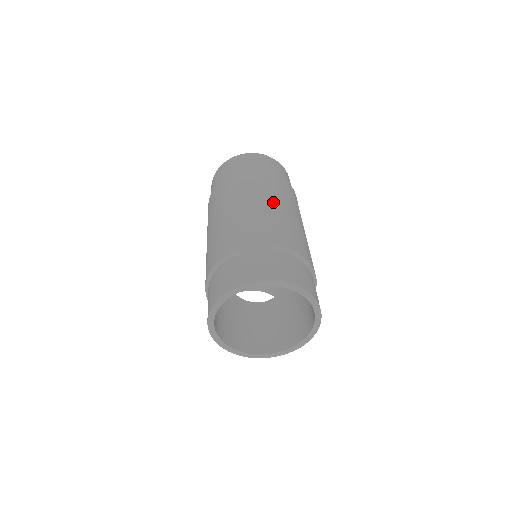
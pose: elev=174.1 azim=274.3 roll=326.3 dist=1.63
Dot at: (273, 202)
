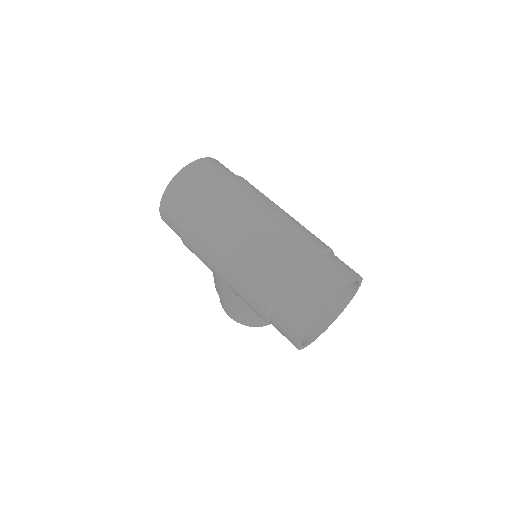
Dot at: (264, 213)
